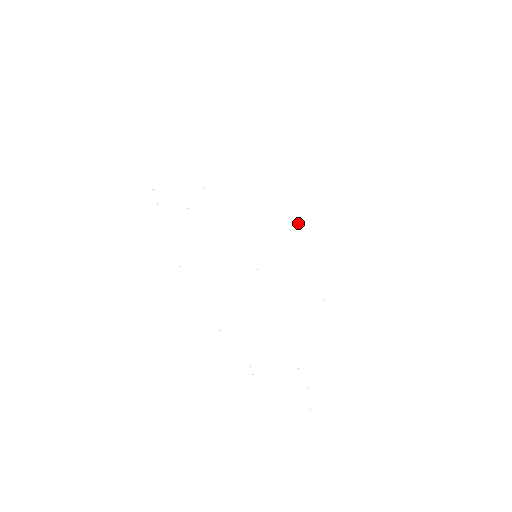
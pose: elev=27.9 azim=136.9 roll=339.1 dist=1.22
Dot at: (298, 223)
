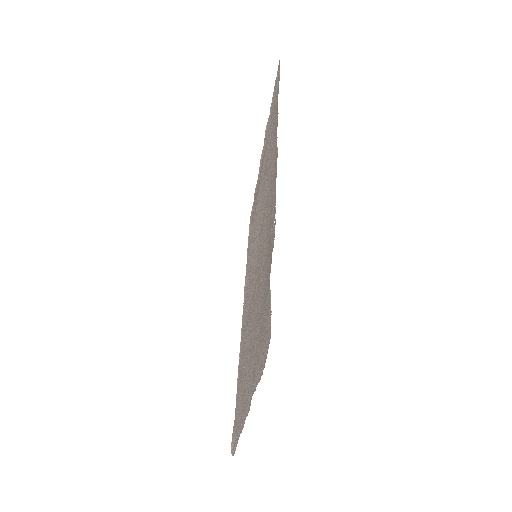
Dot at: (242, 341)
